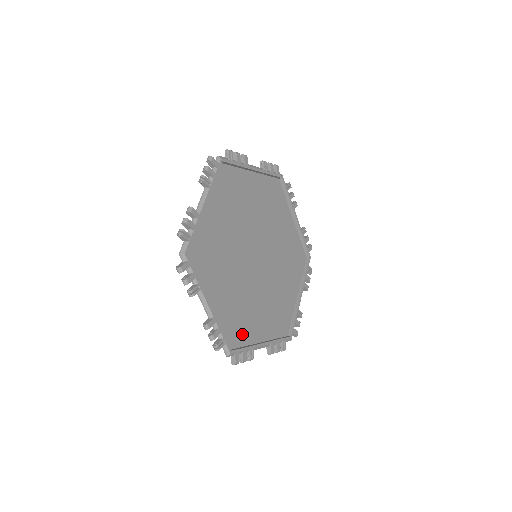
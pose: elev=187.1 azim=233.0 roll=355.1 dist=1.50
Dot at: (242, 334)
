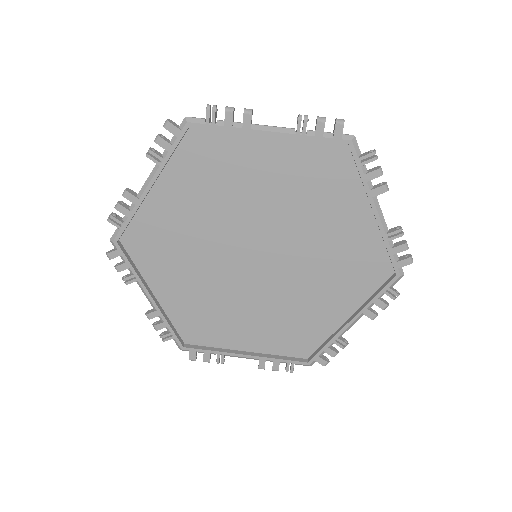
Dot at: (212, 335)
